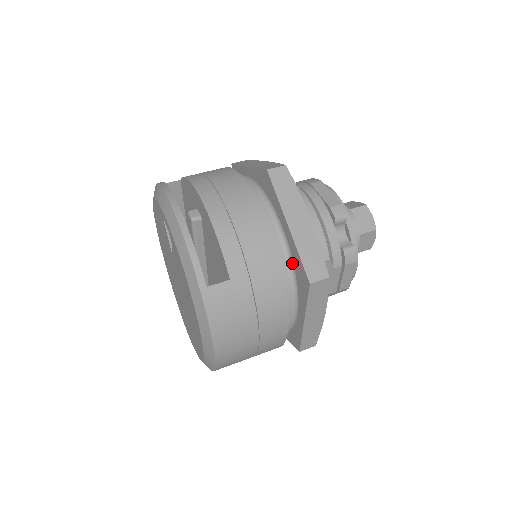
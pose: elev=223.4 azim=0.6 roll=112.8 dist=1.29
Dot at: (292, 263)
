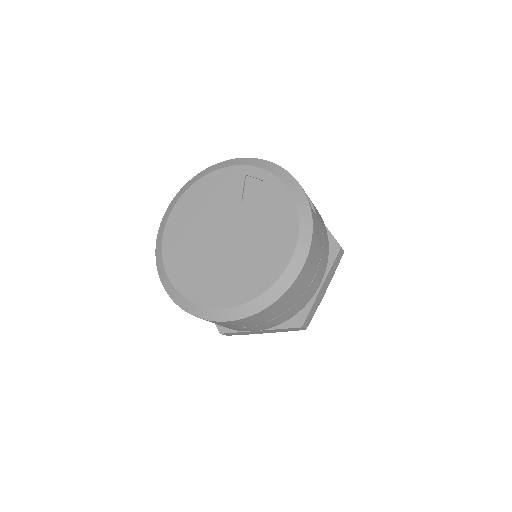
Dot at: occluded
